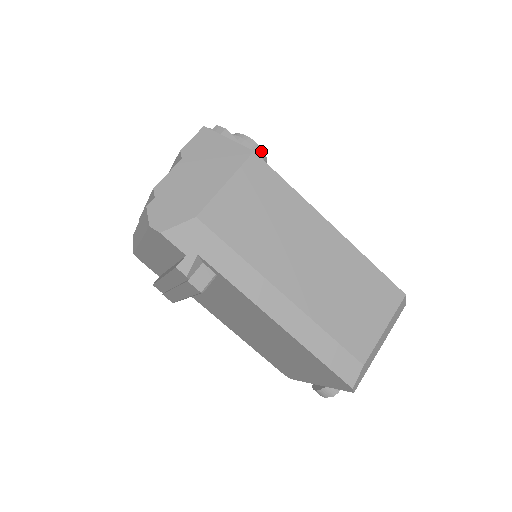
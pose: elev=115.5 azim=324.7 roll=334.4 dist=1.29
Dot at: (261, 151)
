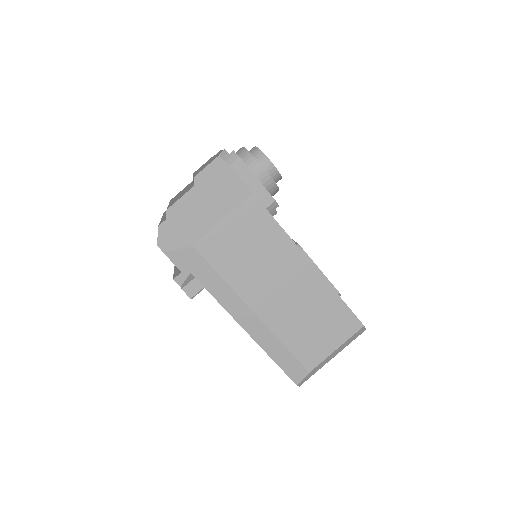
Dot at: (275, 170)
